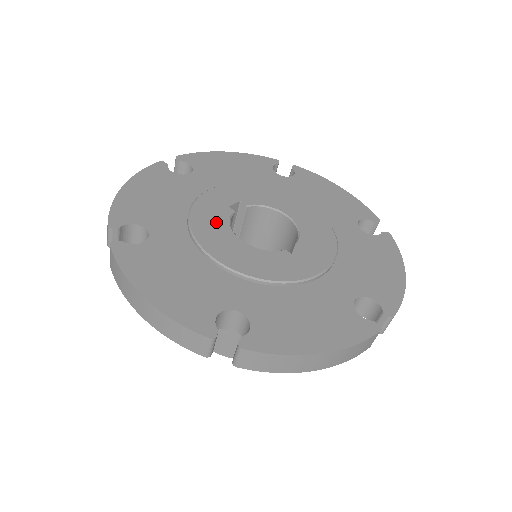
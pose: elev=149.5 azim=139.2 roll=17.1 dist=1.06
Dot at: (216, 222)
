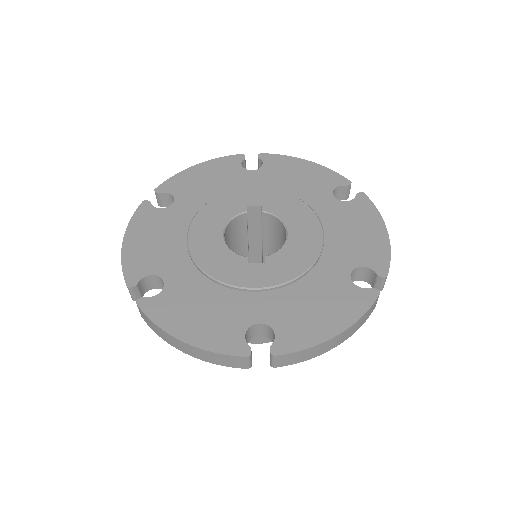
Dot at: (221, 214)
